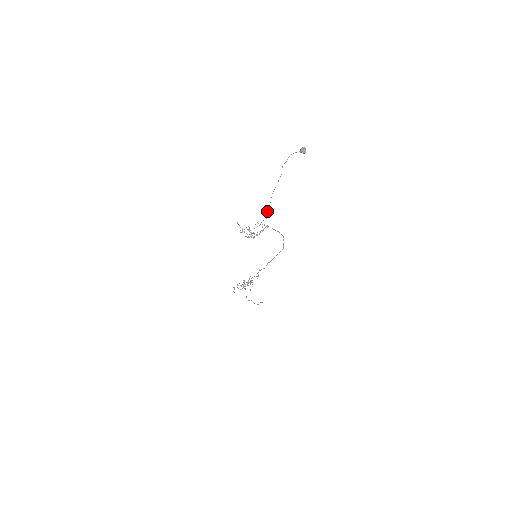
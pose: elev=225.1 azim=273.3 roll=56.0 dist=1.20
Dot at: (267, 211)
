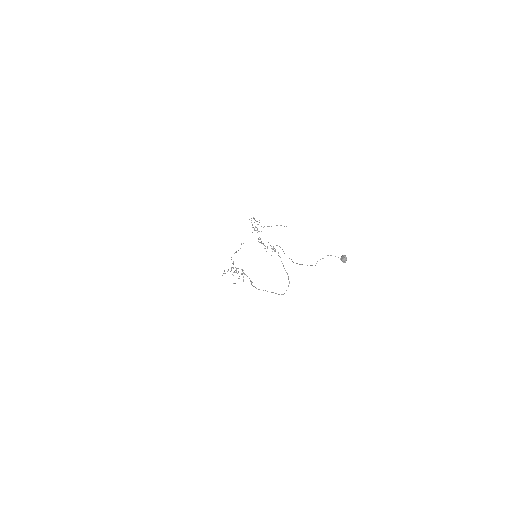
Dot at: occluded
